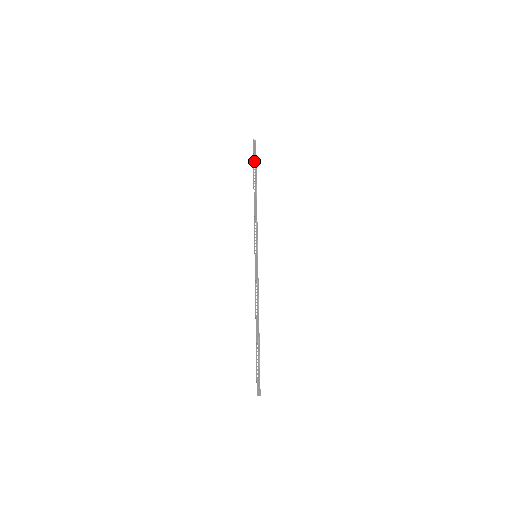
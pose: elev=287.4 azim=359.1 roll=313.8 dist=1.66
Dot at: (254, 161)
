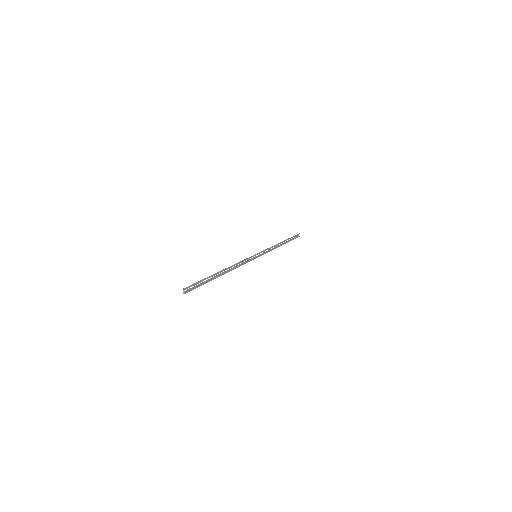
Dot at: (292, 238)
